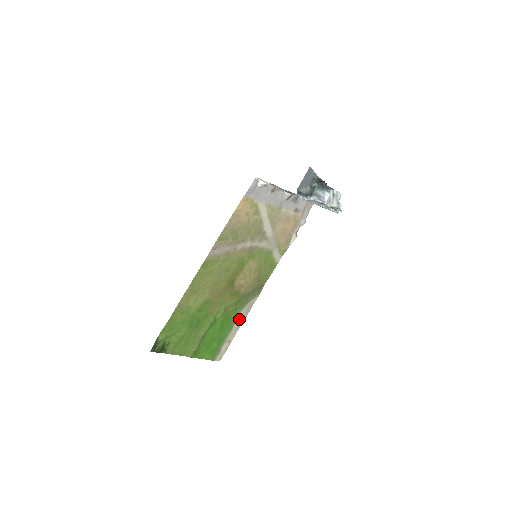
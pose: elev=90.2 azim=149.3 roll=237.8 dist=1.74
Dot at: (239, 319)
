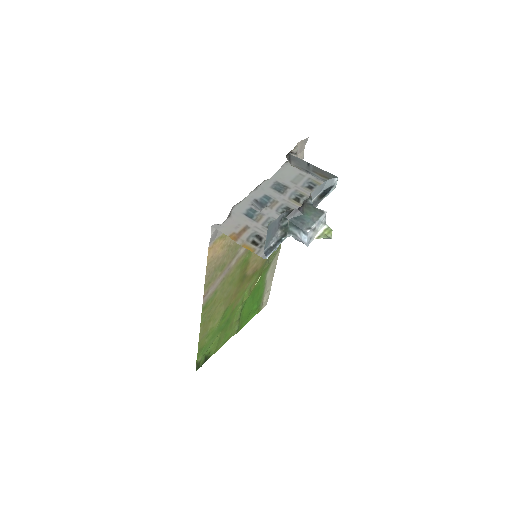
Dot at: (269, 276)
